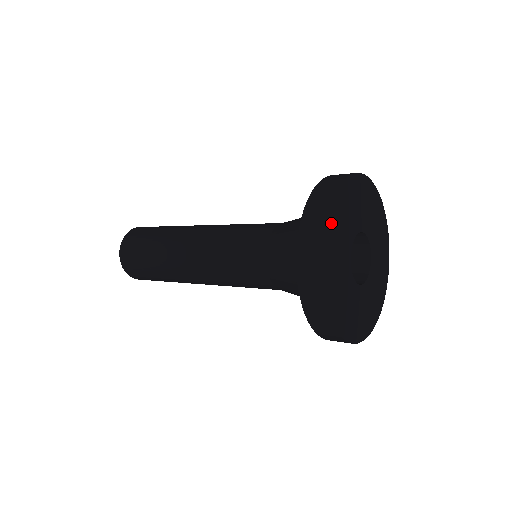
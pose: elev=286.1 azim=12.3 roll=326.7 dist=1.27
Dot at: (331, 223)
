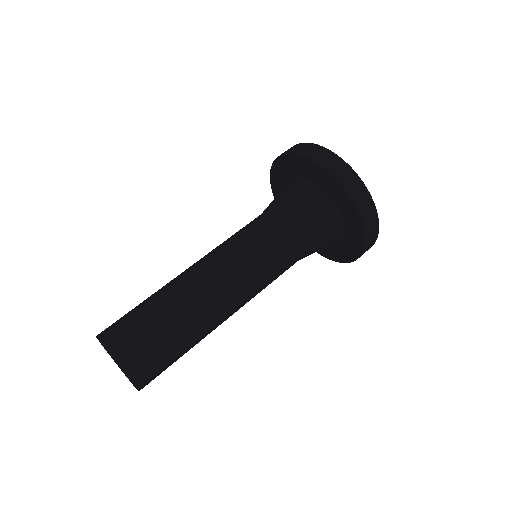
Dot at: occluded
